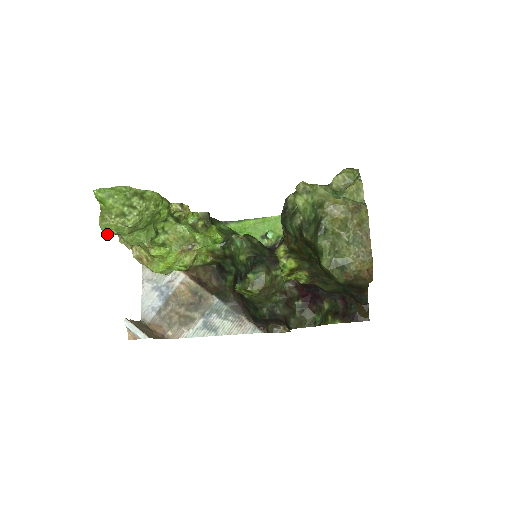
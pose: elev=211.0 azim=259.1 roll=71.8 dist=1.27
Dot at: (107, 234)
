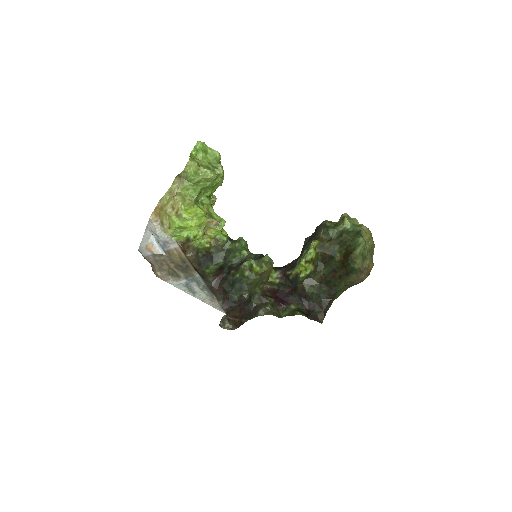
Dot at: (186, 170)
